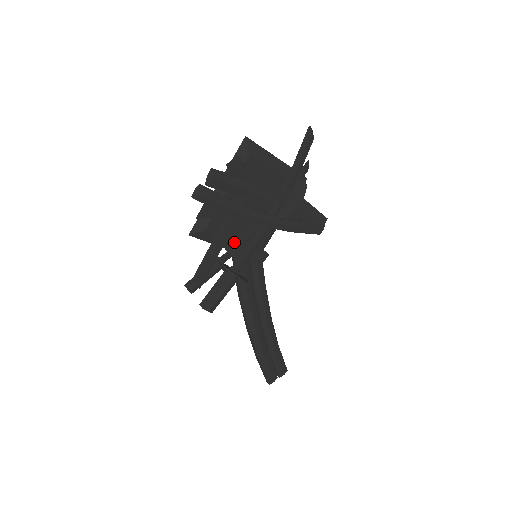
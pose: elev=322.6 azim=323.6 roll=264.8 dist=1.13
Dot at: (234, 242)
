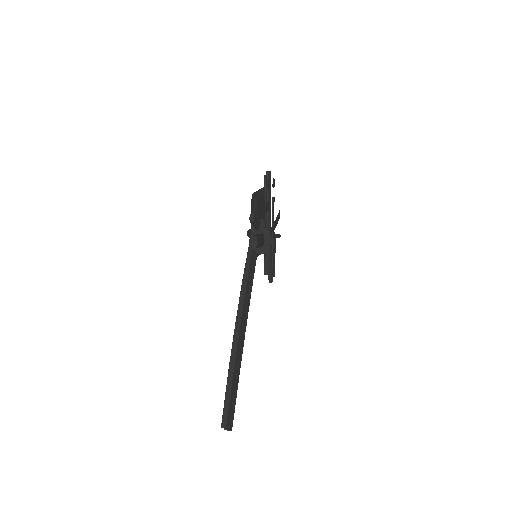
Dot at: occluded
